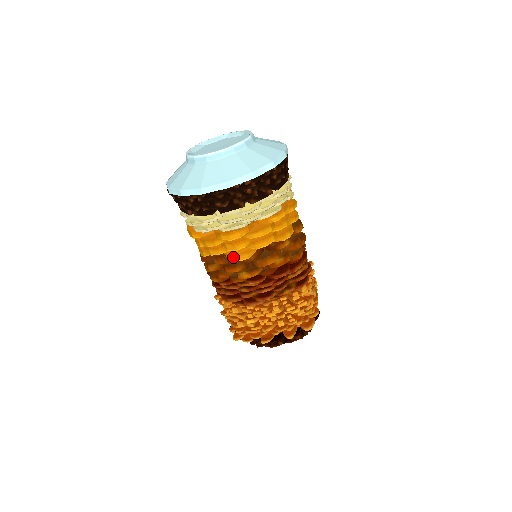
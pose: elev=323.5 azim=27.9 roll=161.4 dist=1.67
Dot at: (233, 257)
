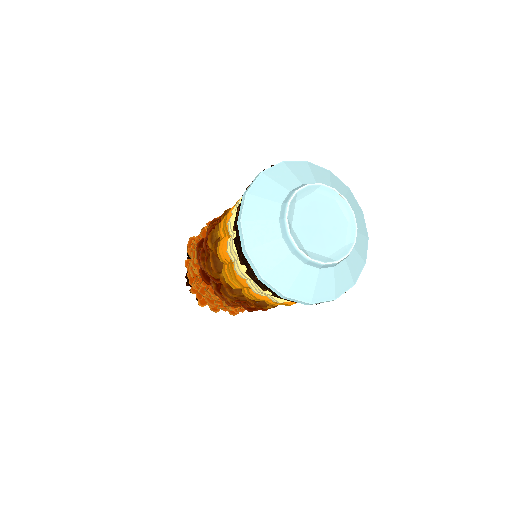
Dot at: (273, 304)
